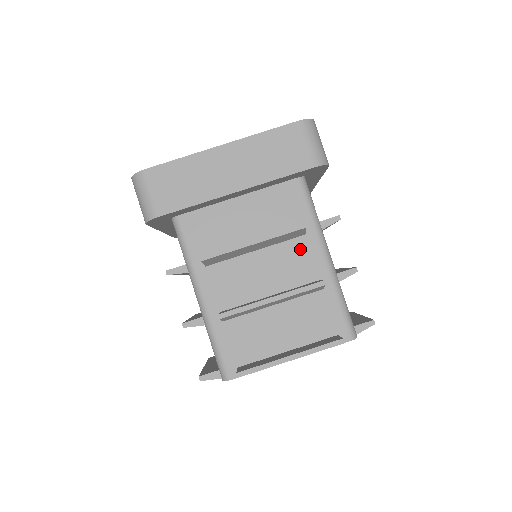
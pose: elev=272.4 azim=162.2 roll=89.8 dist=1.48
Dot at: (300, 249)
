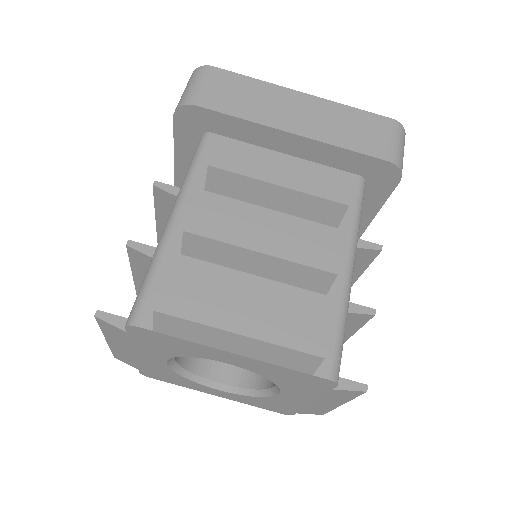
Dot at: (323, 238)
